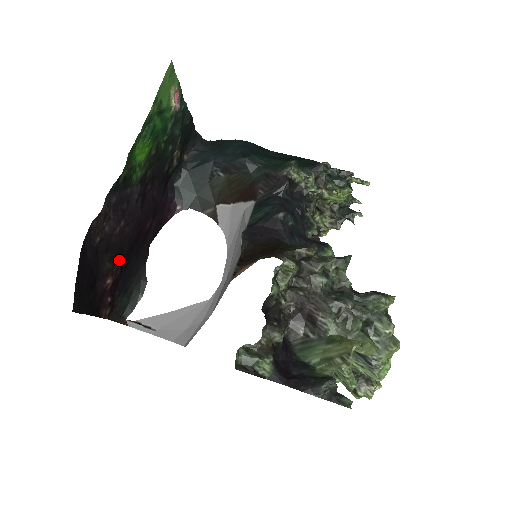
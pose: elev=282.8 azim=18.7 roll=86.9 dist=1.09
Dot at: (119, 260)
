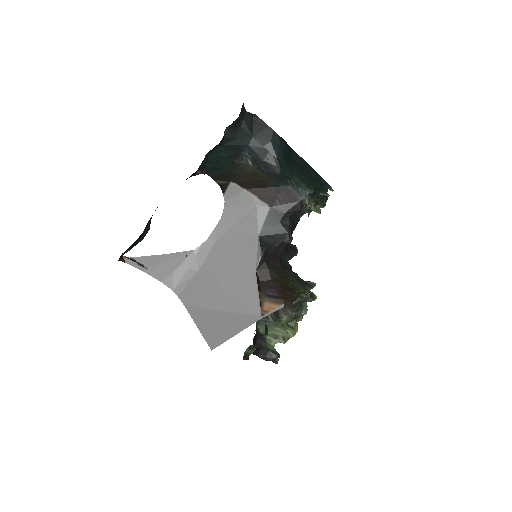
Dot at: occluded
